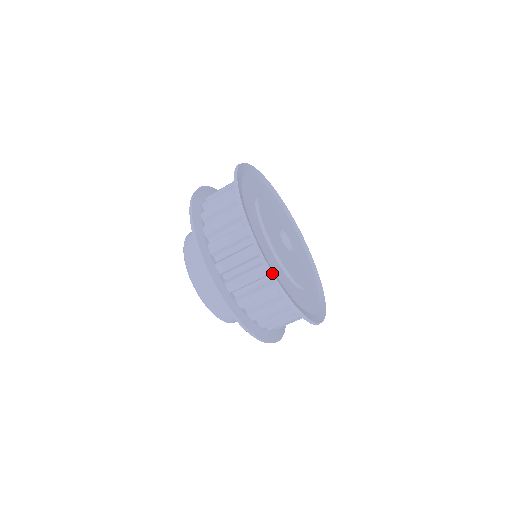
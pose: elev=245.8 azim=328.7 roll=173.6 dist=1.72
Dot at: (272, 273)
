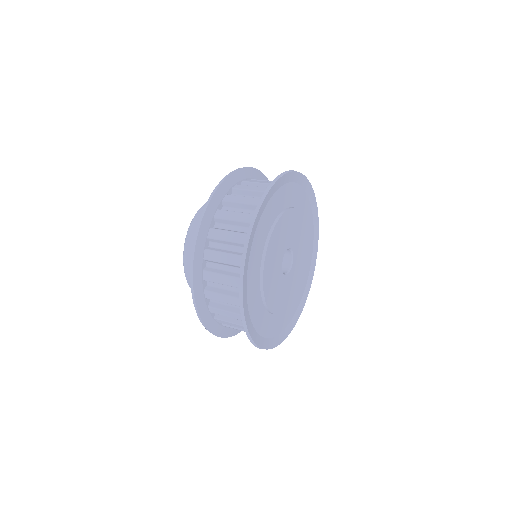
Dot at: (242, 292)
